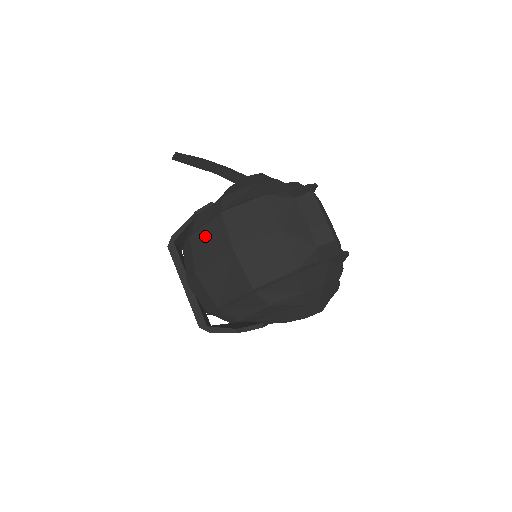
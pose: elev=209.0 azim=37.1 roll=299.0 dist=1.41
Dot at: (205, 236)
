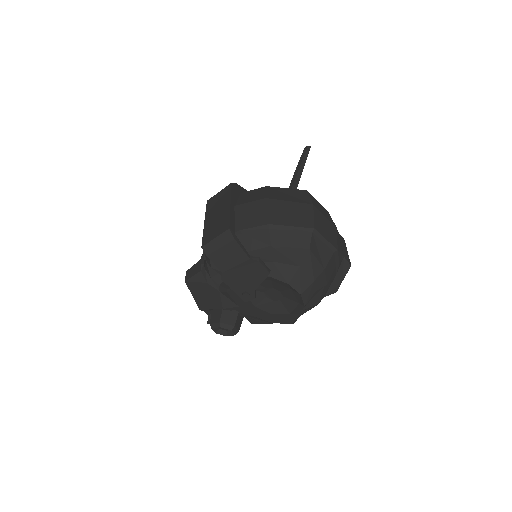
Dot at: (285, 191)
